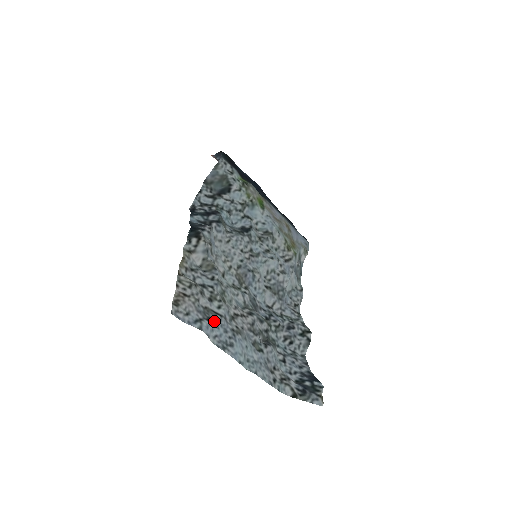
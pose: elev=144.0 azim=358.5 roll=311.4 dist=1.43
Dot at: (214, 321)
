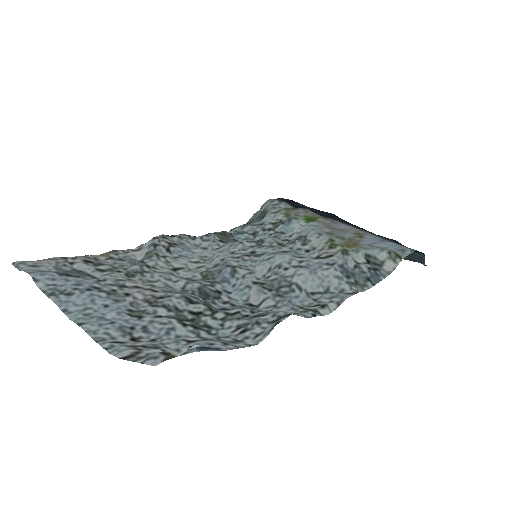
Dot at: (72, 277)
